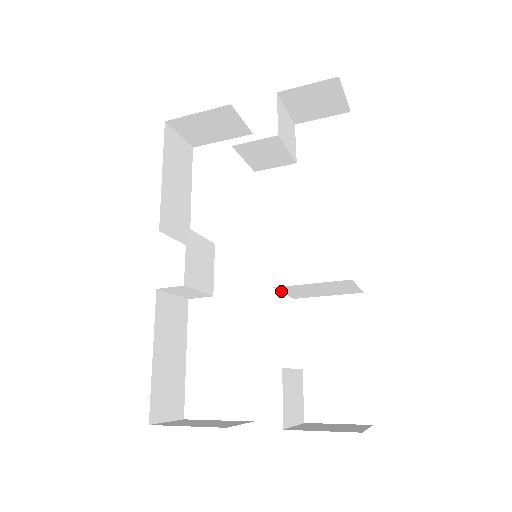
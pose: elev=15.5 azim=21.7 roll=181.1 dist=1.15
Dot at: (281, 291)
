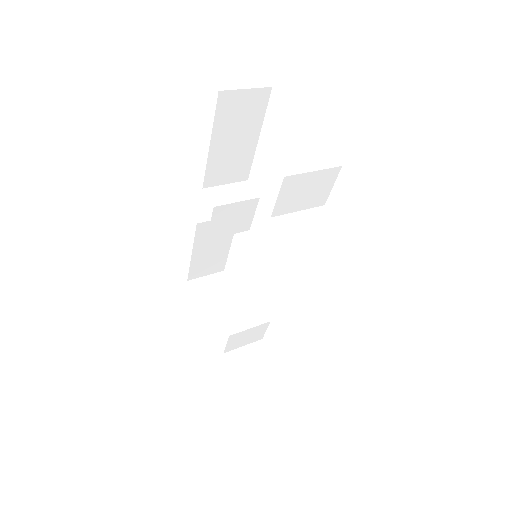
Dot at: occluded
